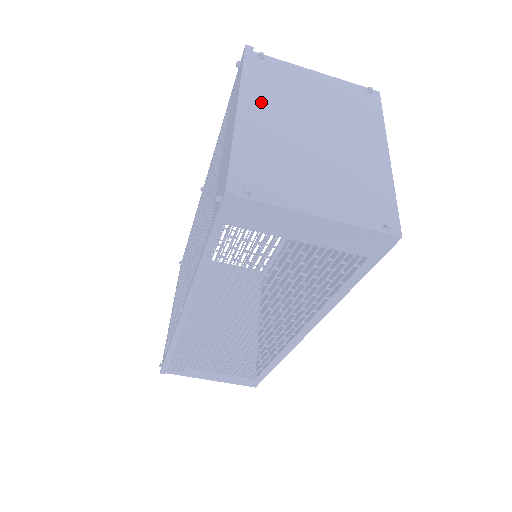
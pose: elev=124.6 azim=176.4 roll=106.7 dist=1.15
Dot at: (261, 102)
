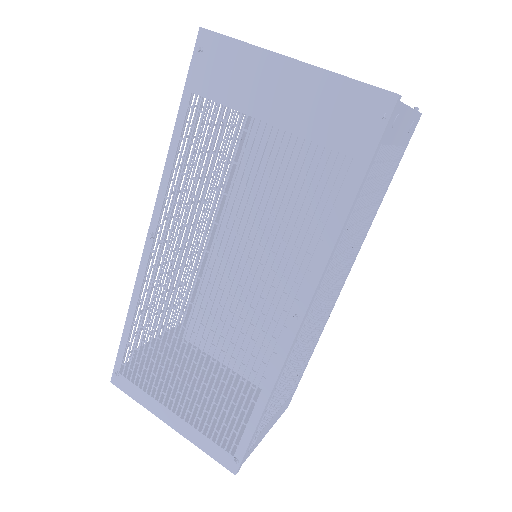
Dot at: occluded
